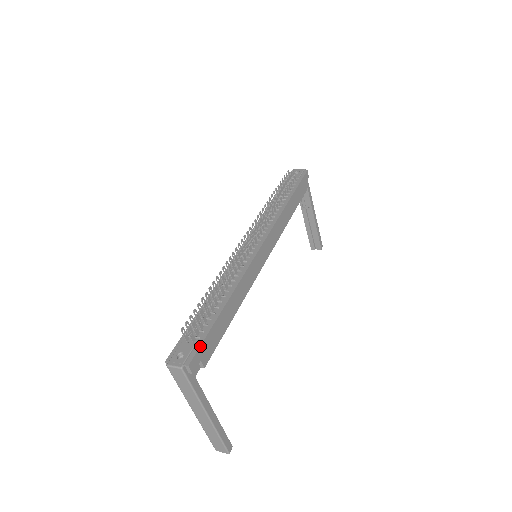
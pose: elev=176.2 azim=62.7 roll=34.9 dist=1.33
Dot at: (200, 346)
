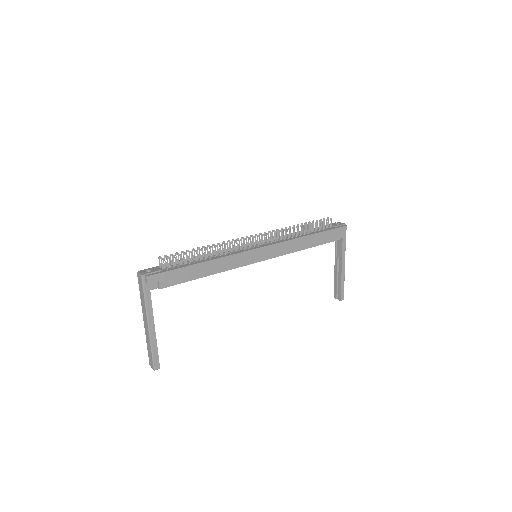
Dot at: (163, 272)
